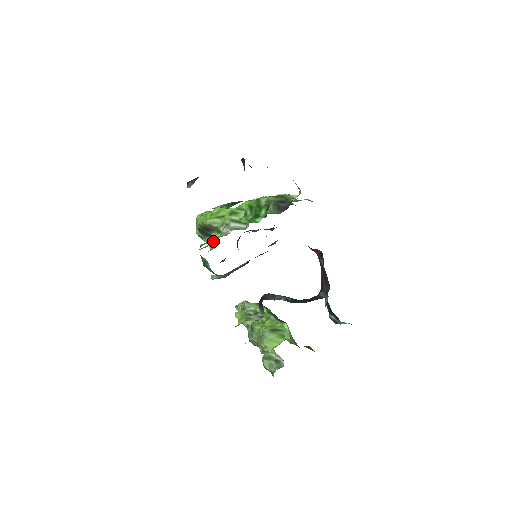
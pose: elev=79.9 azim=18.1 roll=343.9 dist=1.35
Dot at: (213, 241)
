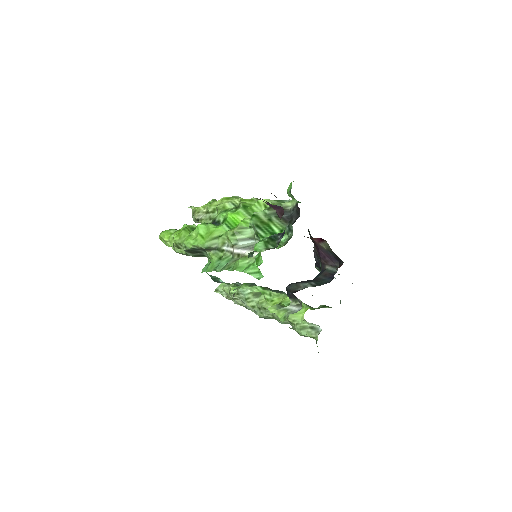
Dot at: (254, 271)
